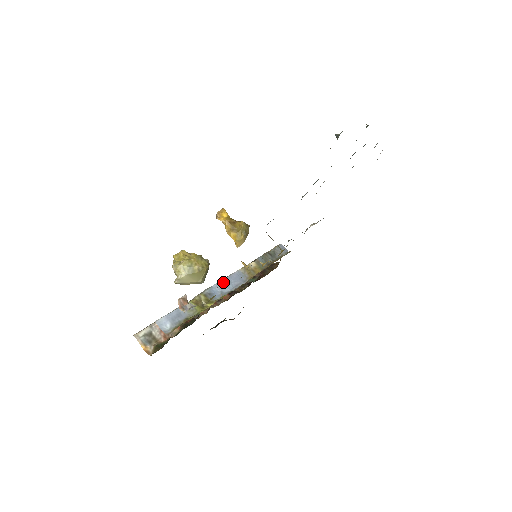
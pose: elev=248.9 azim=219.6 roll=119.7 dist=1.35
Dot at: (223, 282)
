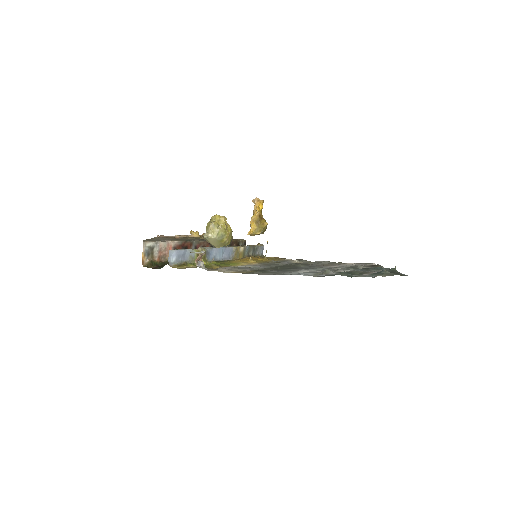
Dot at: (220, 249)
